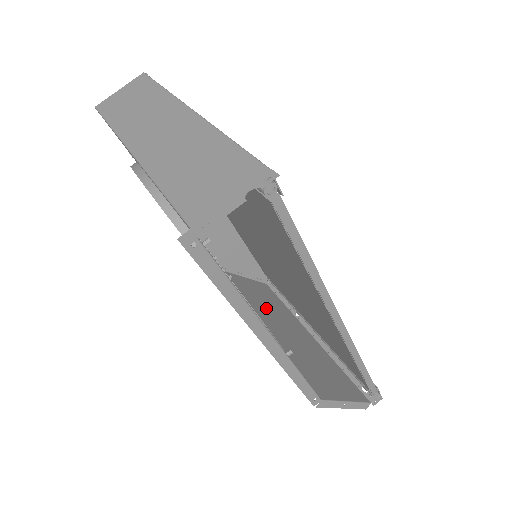
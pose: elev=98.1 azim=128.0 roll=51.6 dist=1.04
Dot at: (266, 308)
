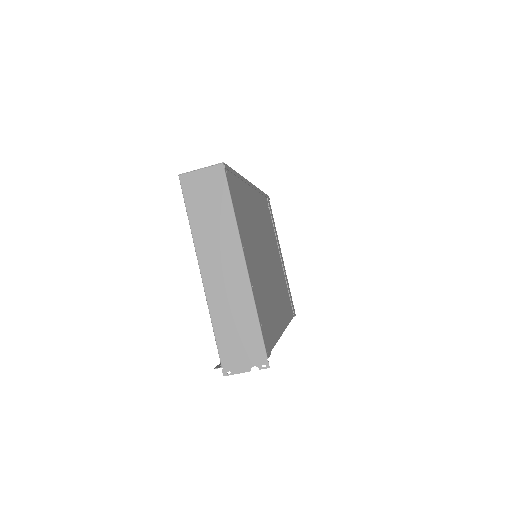
Dot at: occluded
